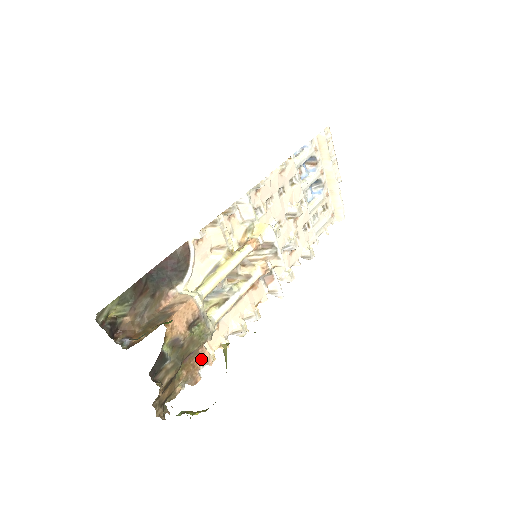
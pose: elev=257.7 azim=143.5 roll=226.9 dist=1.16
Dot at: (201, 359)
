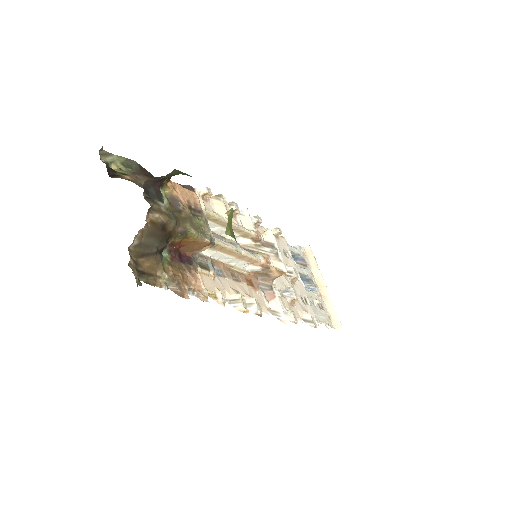
Dot at: (192, 280)
